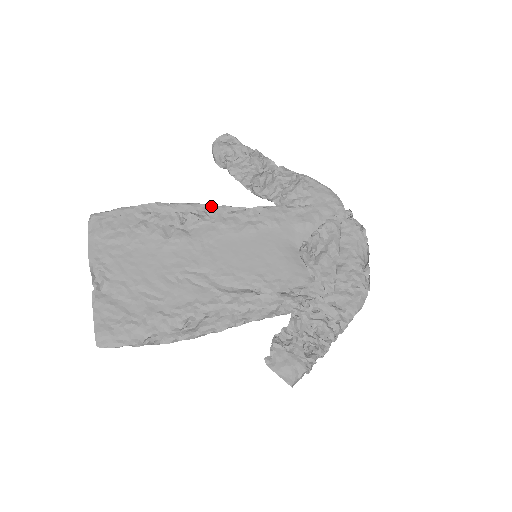
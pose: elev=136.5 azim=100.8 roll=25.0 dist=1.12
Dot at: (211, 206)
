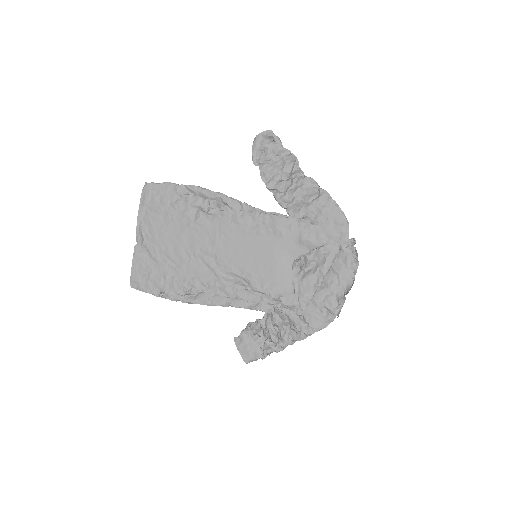
Dot at: (234, 201)
